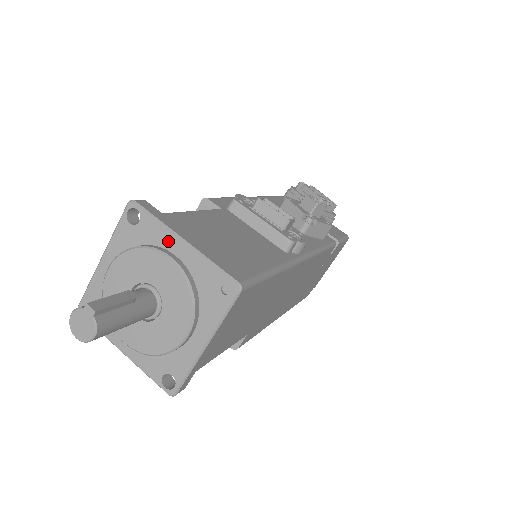
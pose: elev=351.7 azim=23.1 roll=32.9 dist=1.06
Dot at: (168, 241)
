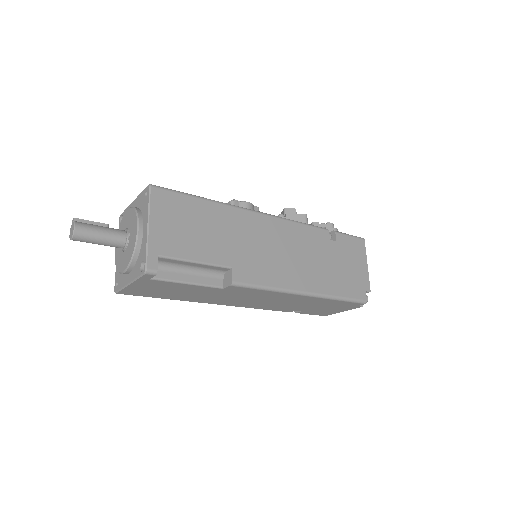
Dot at: occluded
